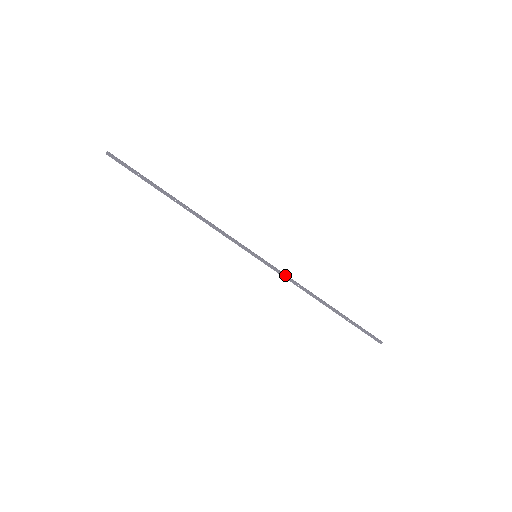
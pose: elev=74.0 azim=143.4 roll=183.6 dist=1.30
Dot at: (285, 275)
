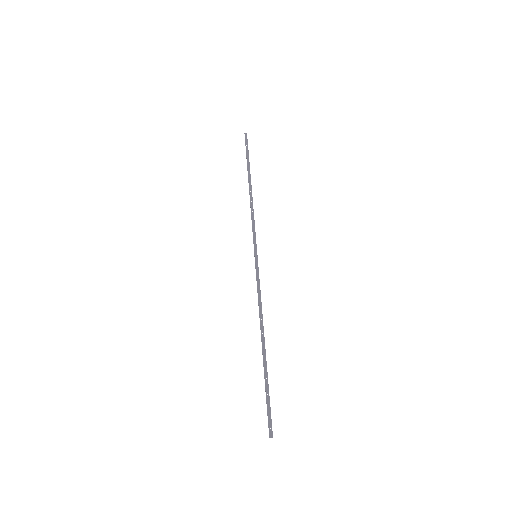
Dot at: occluded
